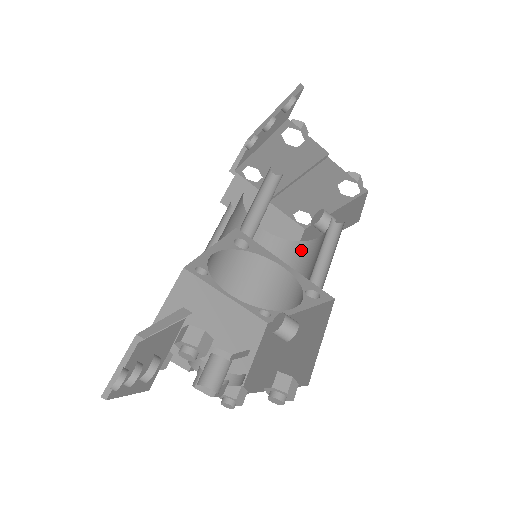
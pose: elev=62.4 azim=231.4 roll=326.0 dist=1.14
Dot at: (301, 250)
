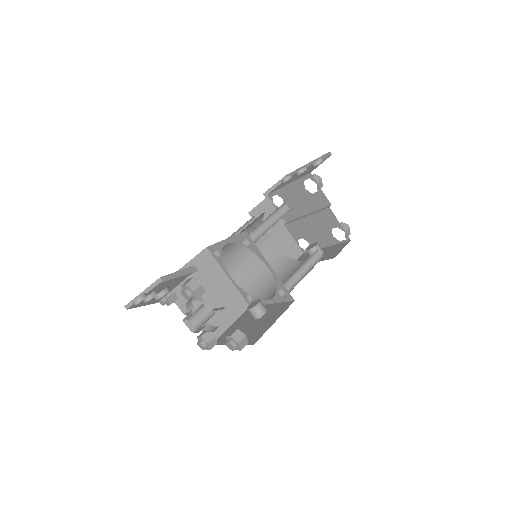
Dot at: (292, 265)
